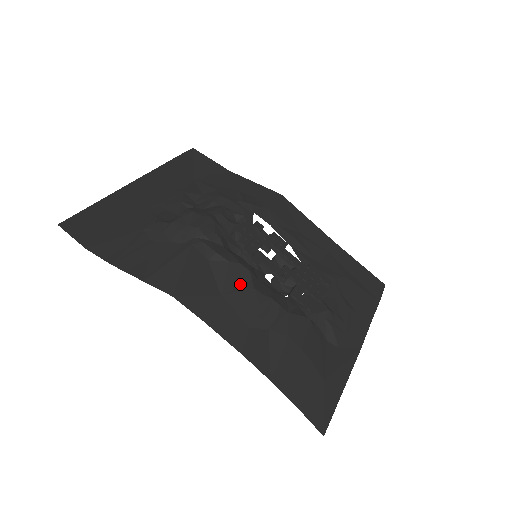
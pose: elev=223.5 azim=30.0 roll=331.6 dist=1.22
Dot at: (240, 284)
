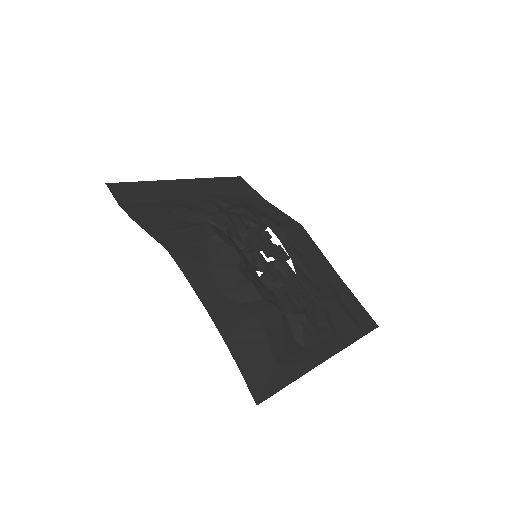
Dot at: (228, 262)
